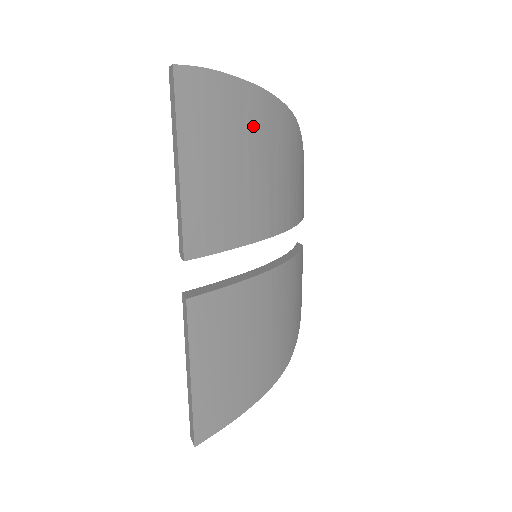
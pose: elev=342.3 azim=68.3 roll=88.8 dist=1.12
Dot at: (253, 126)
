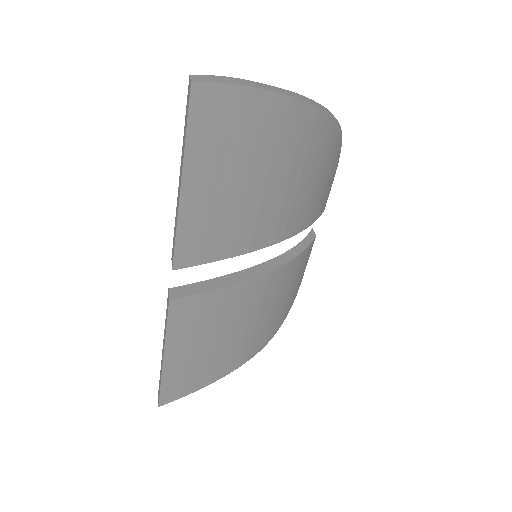
Dot at: (279, 141)
